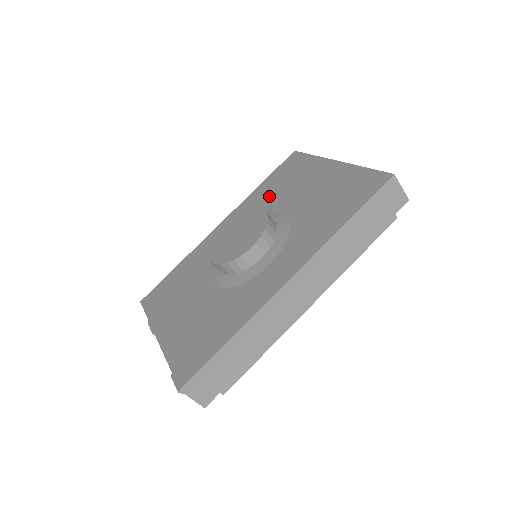
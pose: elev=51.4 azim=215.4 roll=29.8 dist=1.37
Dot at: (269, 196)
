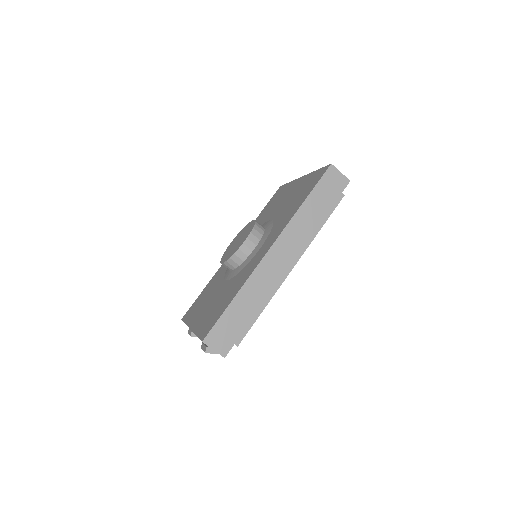
Dot at: (263, 217)
